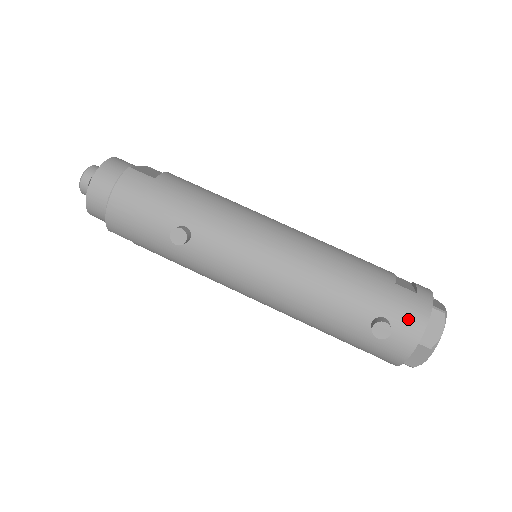
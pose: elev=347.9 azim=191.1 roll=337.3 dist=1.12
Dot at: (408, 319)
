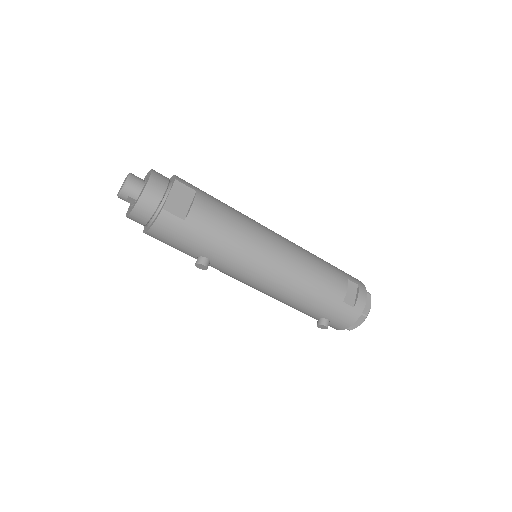
Dot at: (341, 322)
